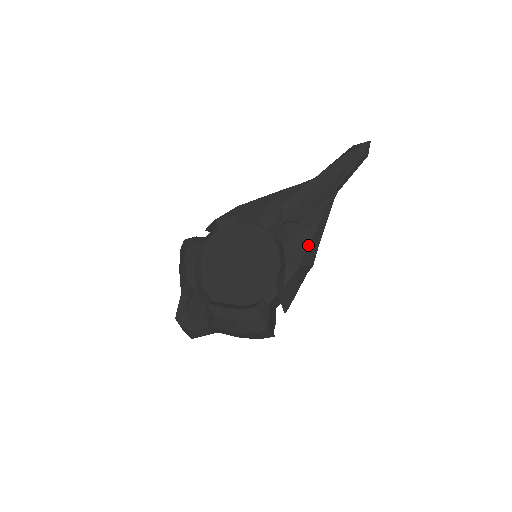
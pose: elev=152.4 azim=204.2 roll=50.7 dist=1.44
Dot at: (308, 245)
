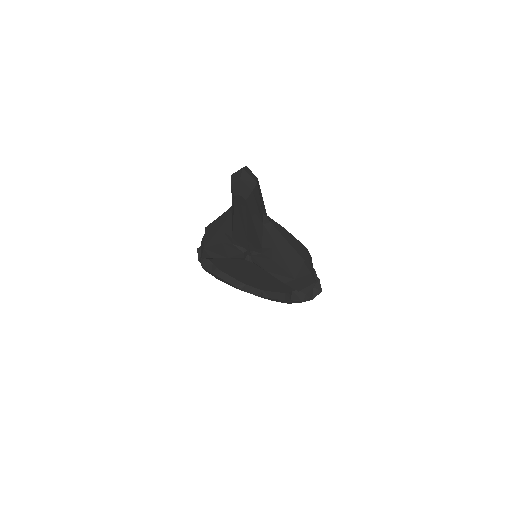
Dot at: (286, 266)
